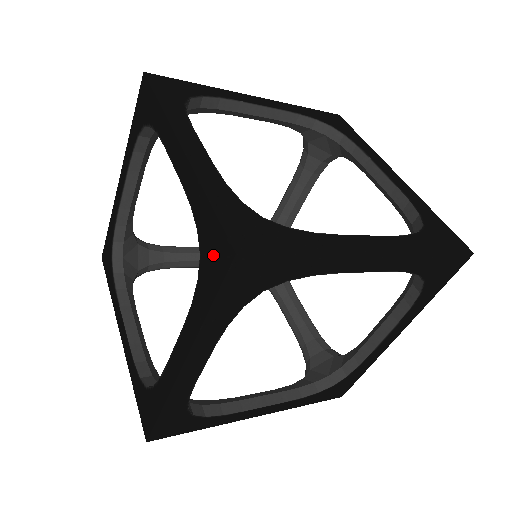
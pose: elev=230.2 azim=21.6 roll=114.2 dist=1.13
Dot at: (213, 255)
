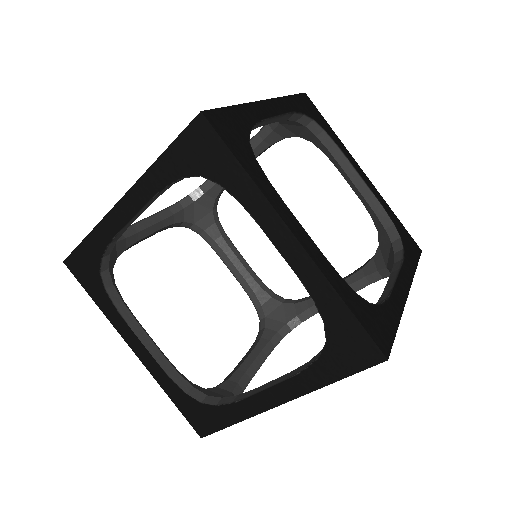
Dot at: (351, 349)
